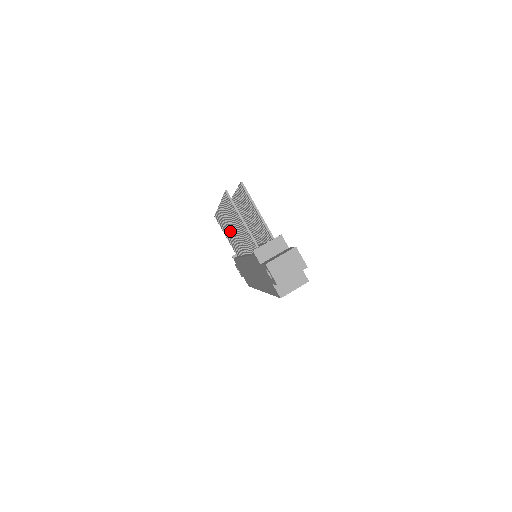
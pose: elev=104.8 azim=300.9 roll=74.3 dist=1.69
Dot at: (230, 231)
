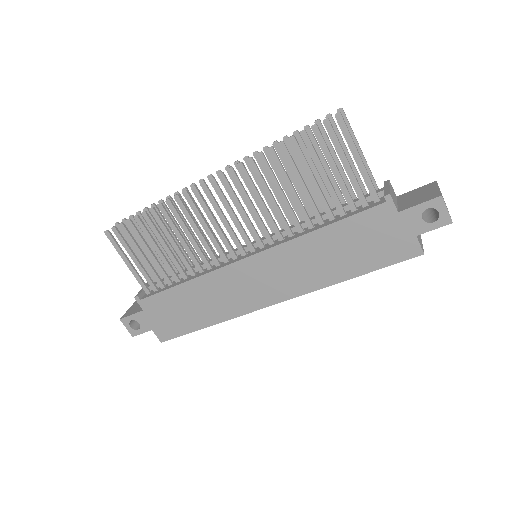
Dot at: (203, 227)
